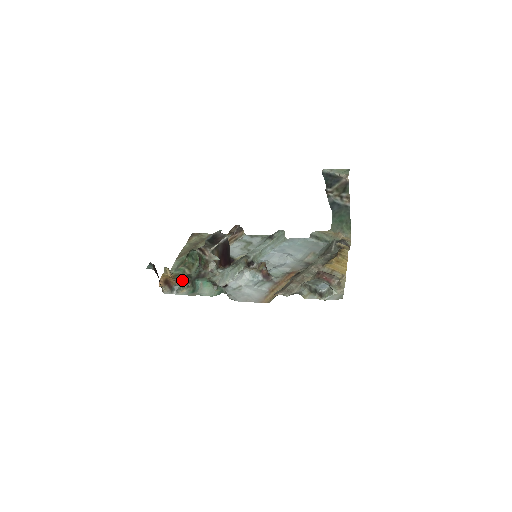
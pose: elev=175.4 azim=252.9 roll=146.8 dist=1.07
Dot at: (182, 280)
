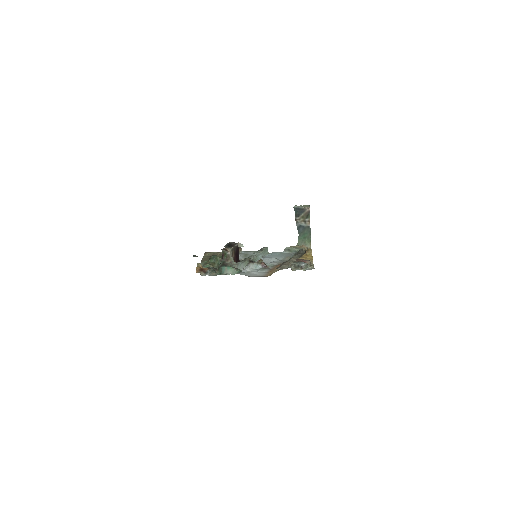
Dot at: (212, 268)
